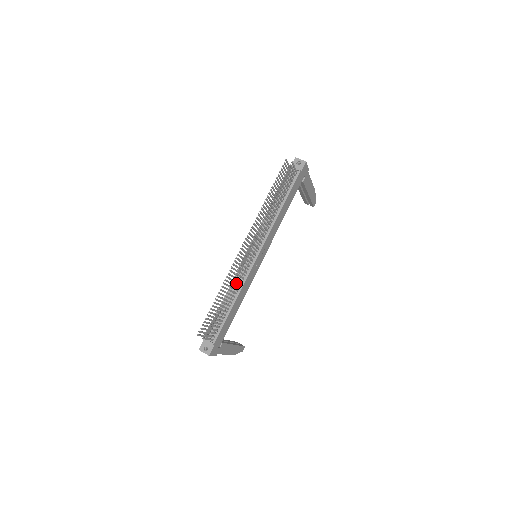
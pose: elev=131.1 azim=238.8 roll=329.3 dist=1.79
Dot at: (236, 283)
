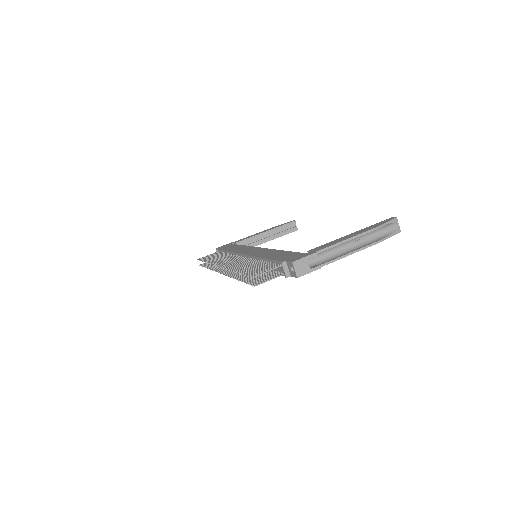
Dot at: occluded
